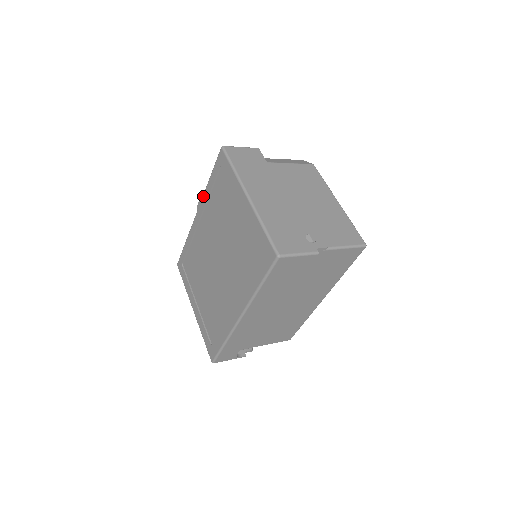
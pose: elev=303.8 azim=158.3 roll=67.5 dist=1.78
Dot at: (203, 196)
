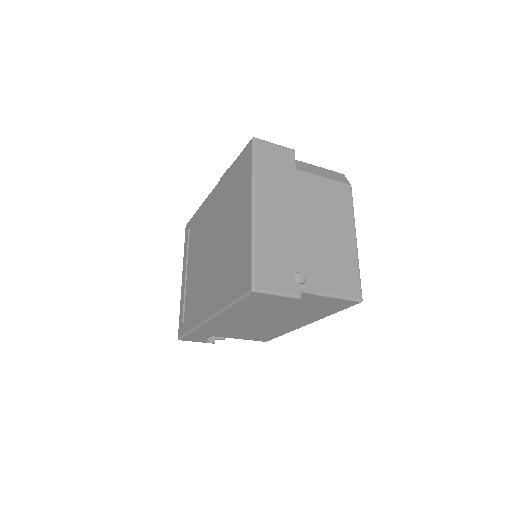
Dot at: (223, 176)
